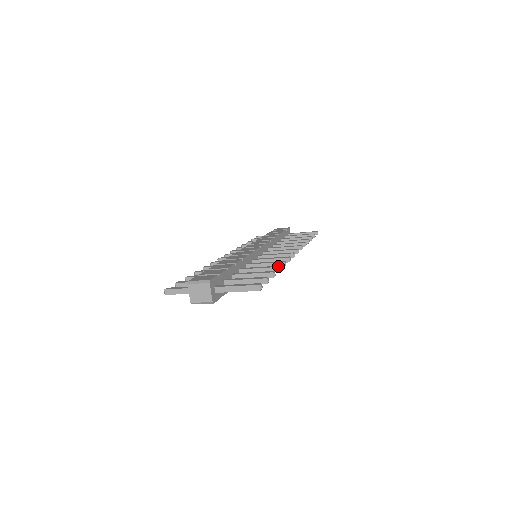
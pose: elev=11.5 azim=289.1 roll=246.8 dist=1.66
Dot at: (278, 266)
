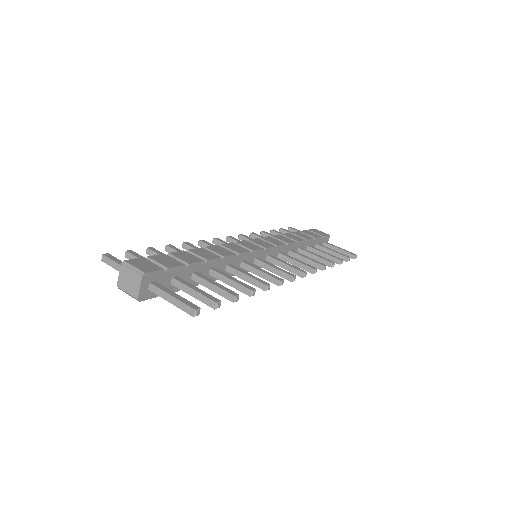
Dot at: (252, 289)
